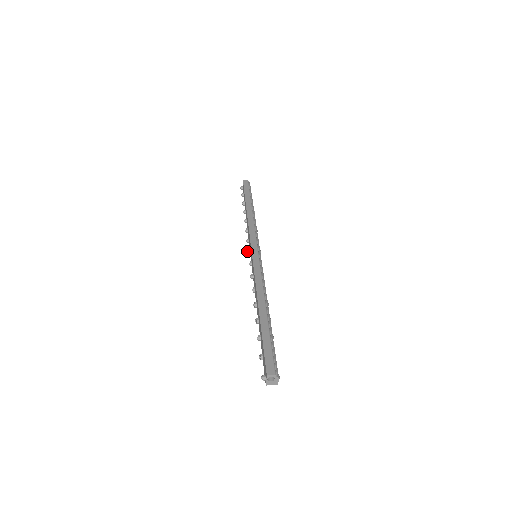
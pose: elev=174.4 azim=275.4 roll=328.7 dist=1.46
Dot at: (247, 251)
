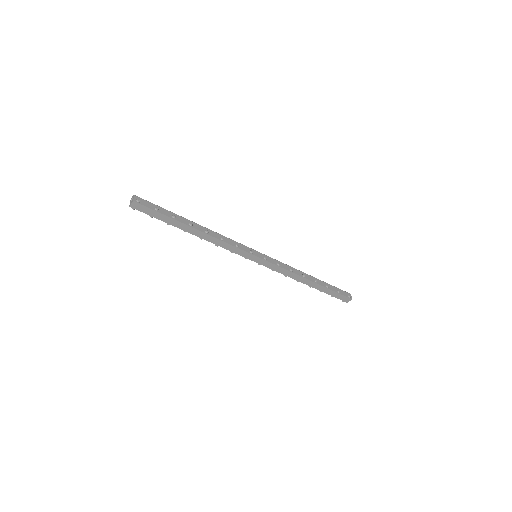
Dot at: occluded
